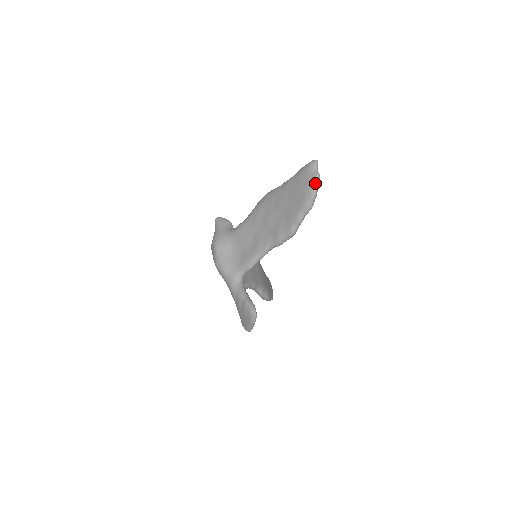
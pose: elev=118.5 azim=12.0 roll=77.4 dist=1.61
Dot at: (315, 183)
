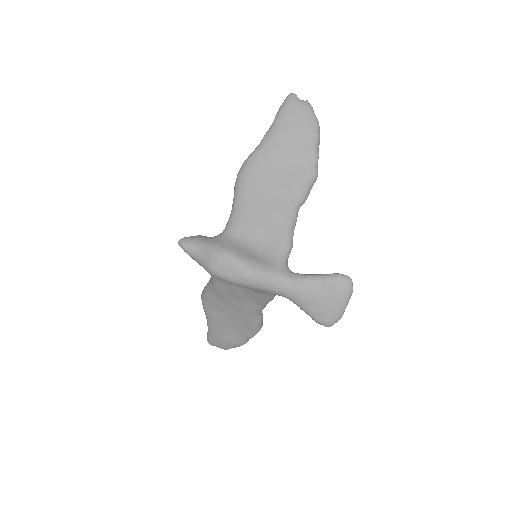
Dot at: (312, 109)
